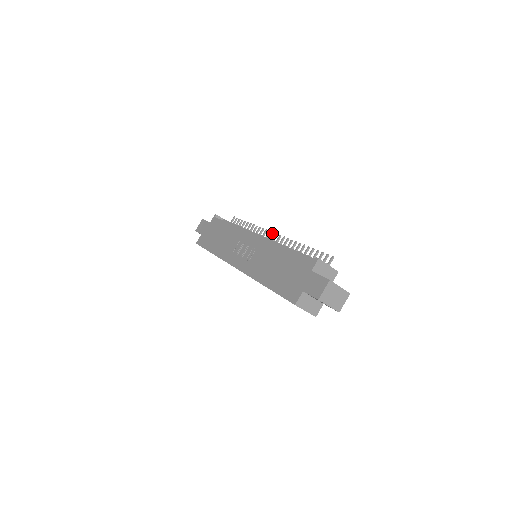
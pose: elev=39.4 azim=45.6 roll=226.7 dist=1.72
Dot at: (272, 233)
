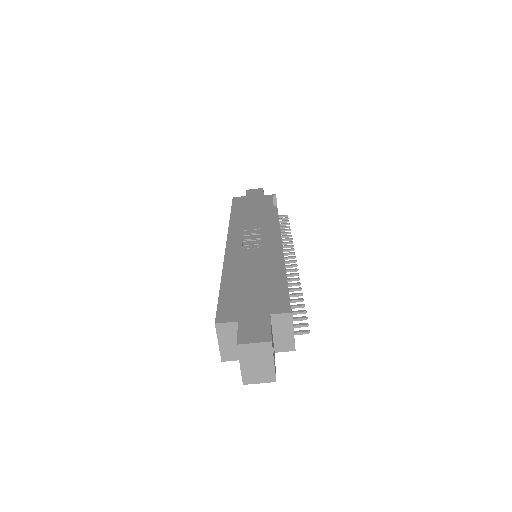
Dot at: (294, 256)
